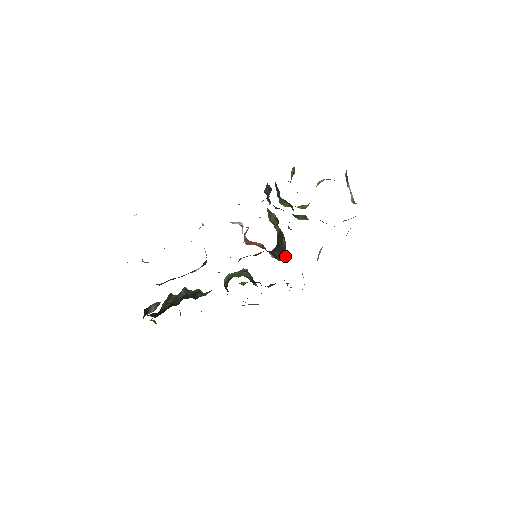
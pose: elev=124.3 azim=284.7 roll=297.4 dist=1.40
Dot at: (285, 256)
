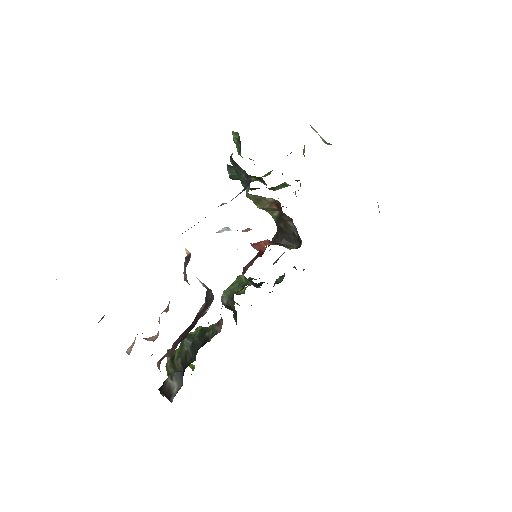
Dot at: (301, 241)
